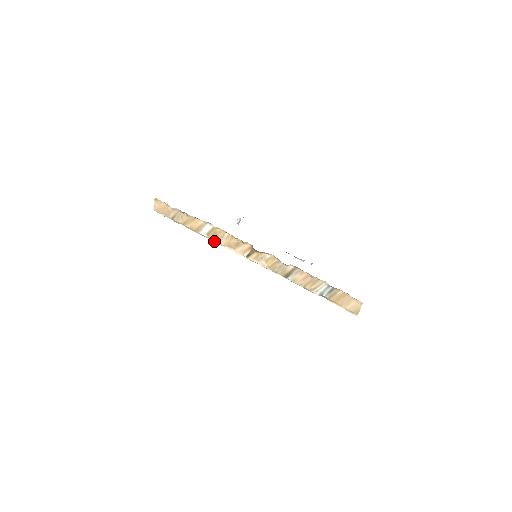
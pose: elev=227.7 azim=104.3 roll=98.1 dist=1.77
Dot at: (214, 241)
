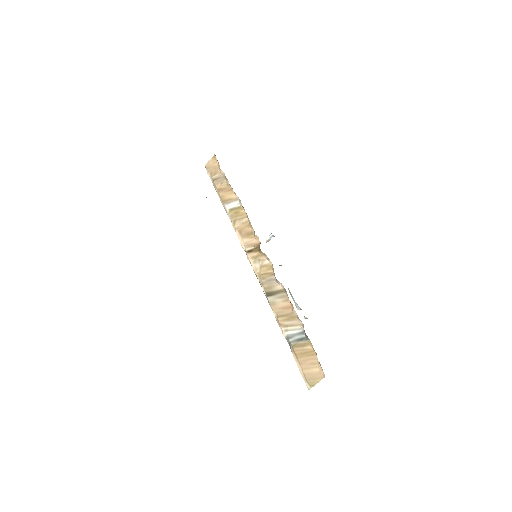
Dot at: (231, 220)
